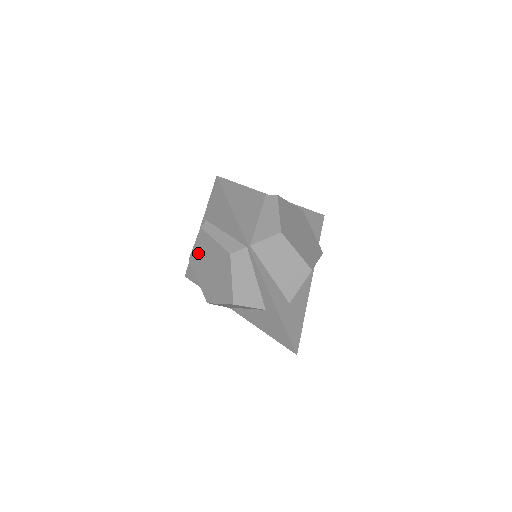
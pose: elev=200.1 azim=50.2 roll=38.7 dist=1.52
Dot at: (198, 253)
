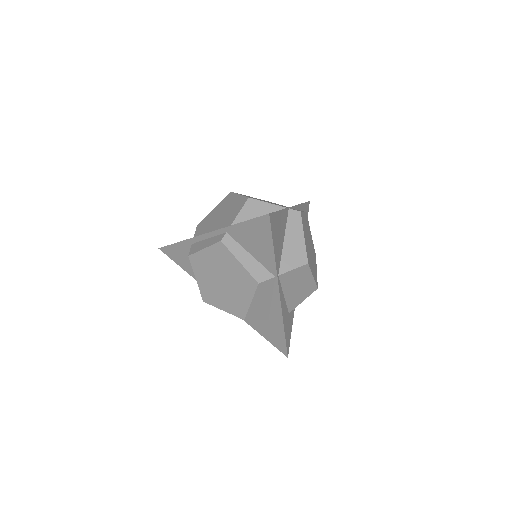
Dot at: (207, 259)
